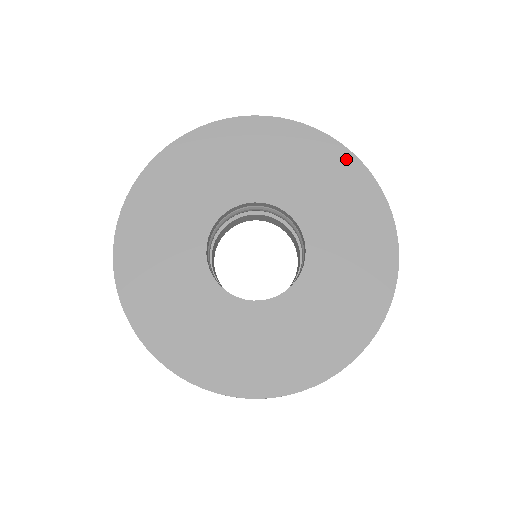
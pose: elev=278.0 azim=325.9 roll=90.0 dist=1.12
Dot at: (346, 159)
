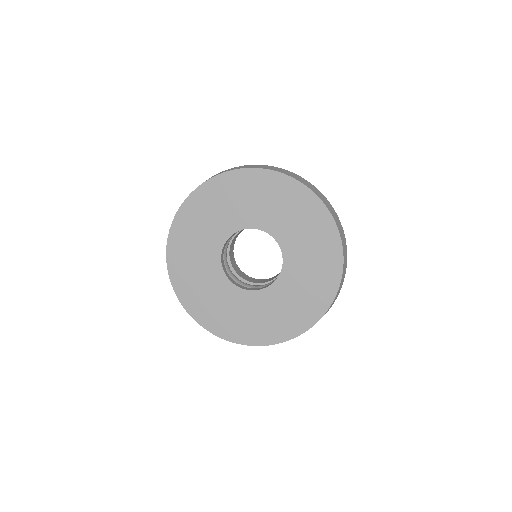
Dot at: (331, 228)
